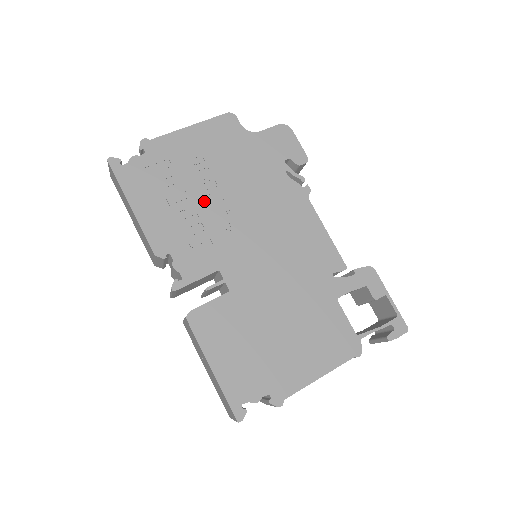
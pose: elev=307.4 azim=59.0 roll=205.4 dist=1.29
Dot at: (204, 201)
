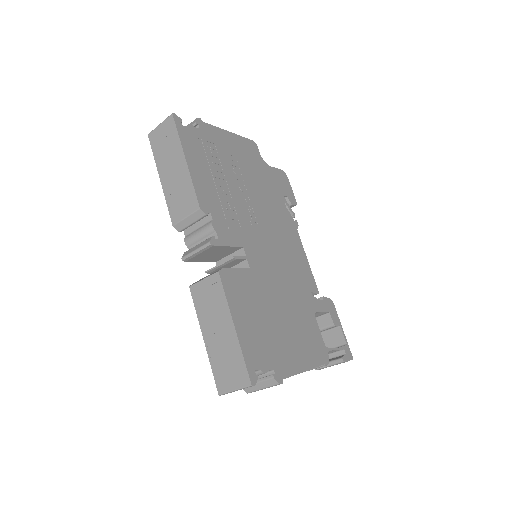
Dot at: (236, 189)
